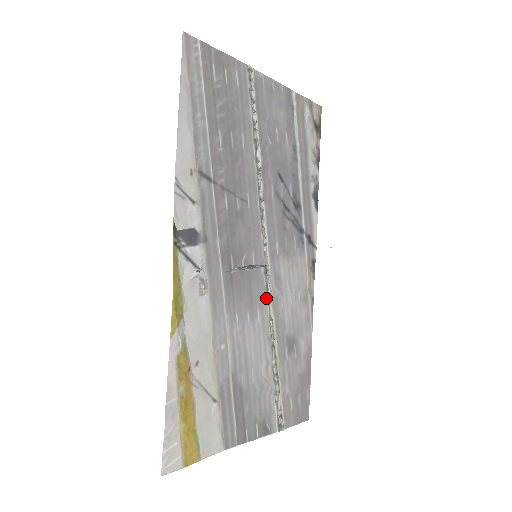
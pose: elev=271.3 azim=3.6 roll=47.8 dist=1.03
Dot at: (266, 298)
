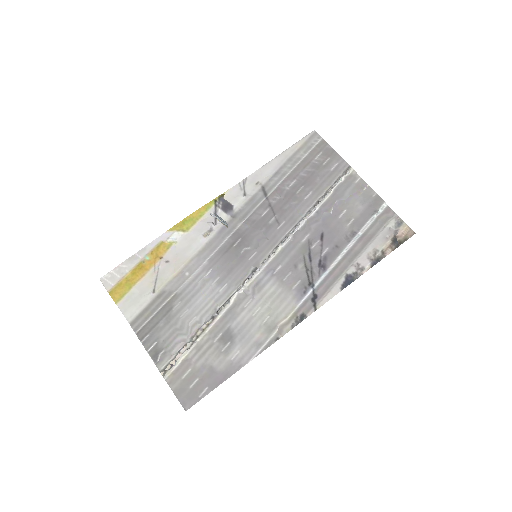
Dot at: (239, 286)
